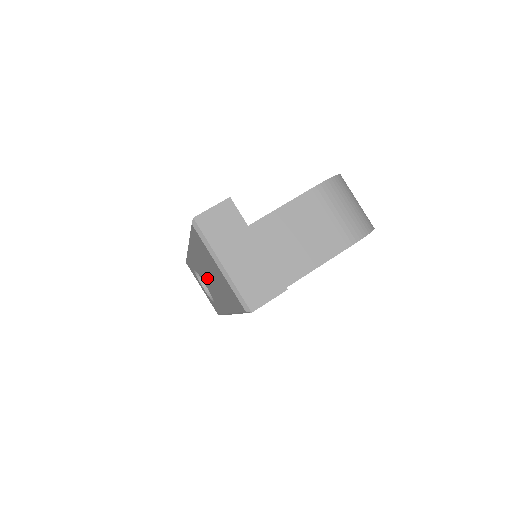
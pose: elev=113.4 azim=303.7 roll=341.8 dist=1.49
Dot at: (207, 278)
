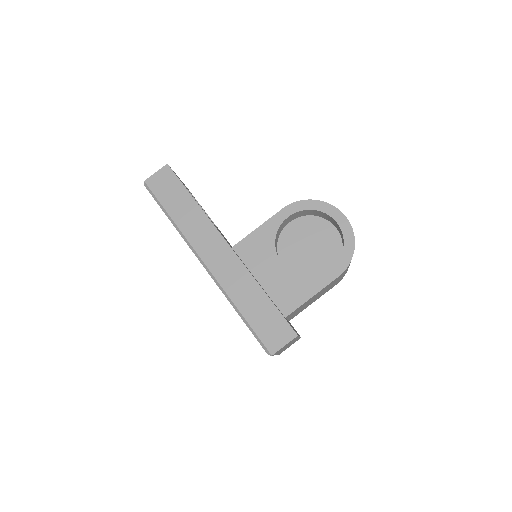
Dot at: occluded
